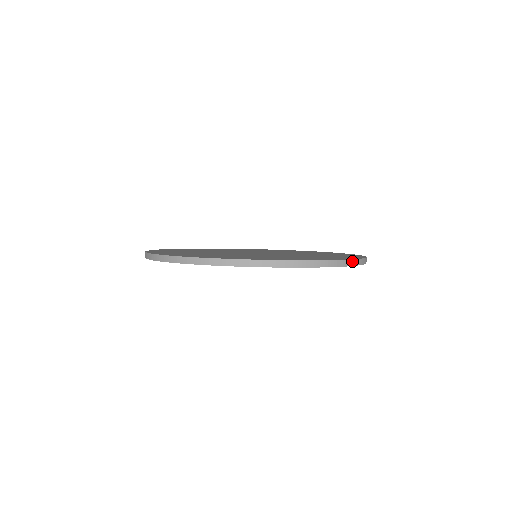
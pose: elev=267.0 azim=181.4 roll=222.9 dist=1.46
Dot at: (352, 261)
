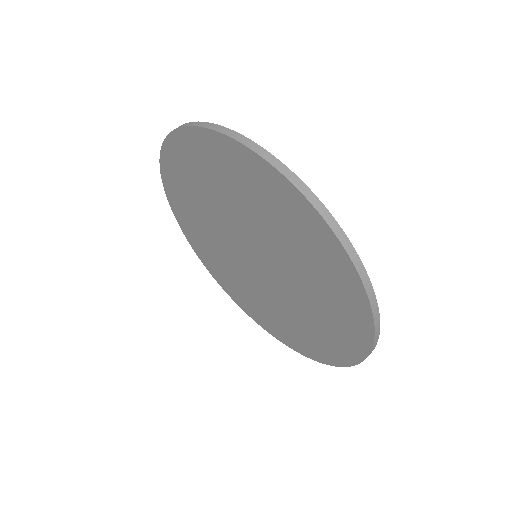
Dot at: (312, 195)
